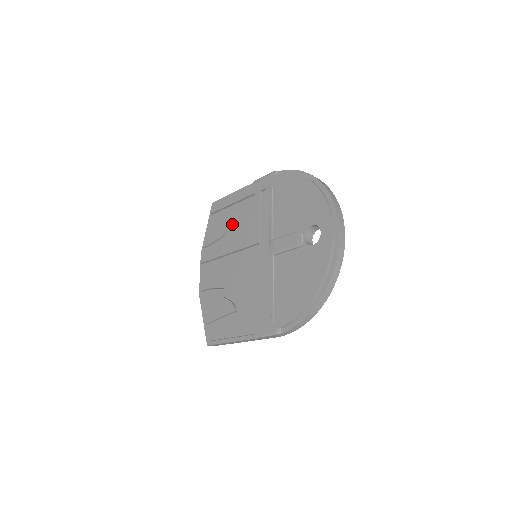
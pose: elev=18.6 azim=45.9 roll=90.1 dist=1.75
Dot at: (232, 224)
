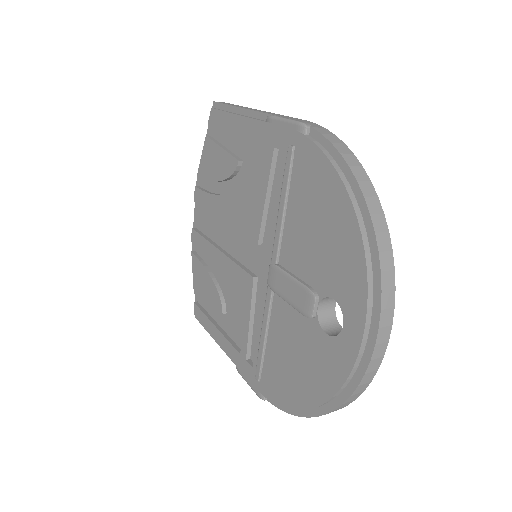
Dot at: (231, 174)
